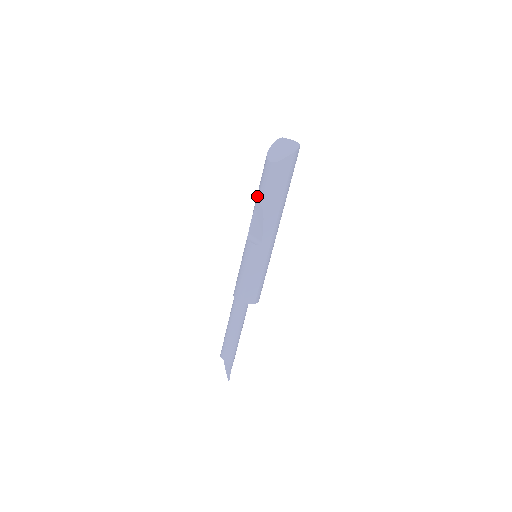
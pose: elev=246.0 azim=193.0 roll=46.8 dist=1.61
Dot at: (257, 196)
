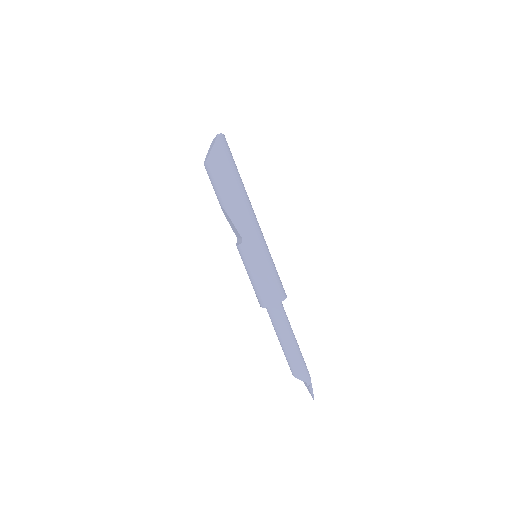
Dot at: occluded
